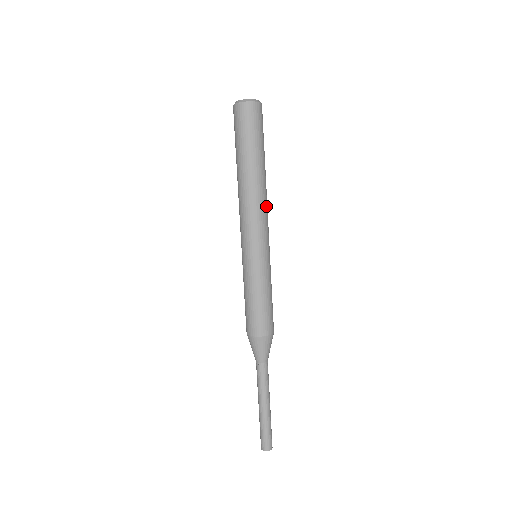
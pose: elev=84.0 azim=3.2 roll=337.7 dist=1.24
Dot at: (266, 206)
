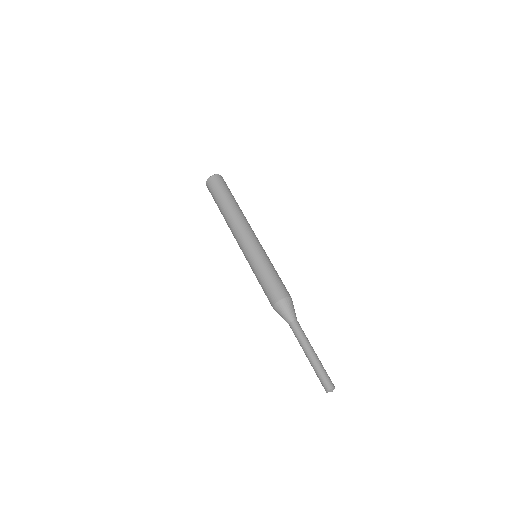
Dot at: (242, 223)
